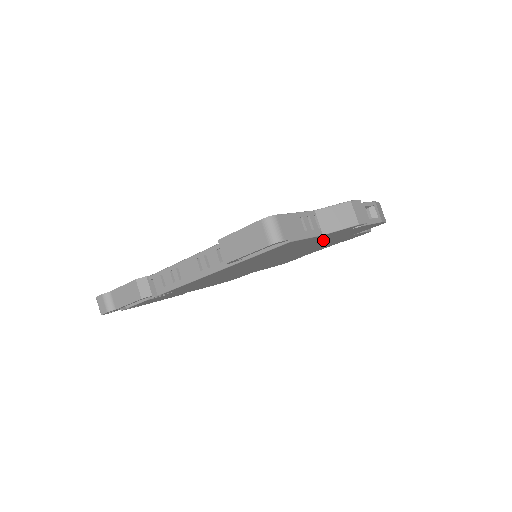
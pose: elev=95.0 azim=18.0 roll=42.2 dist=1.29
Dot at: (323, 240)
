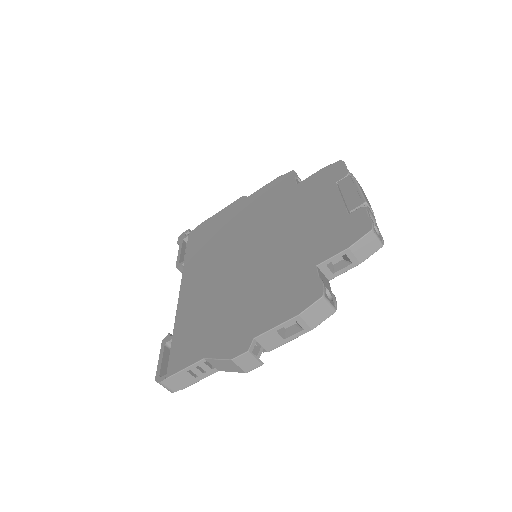
Dot at: occluded
